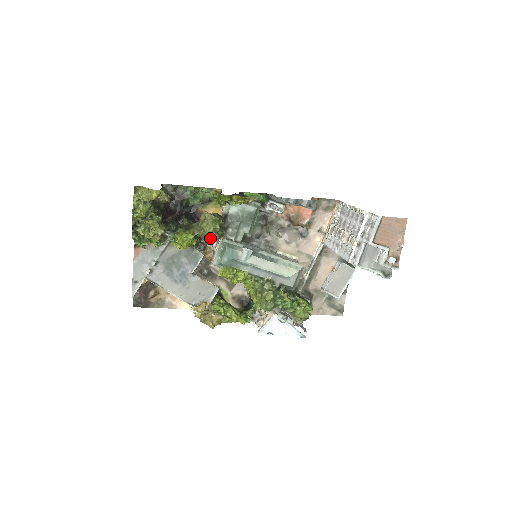
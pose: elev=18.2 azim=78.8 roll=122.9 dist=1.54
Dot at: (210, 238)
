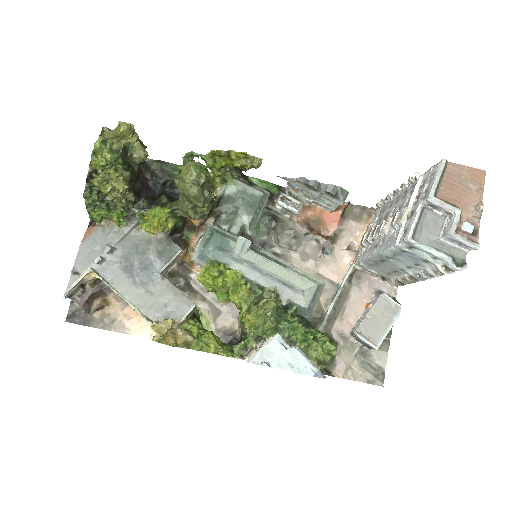
Dot at: (189, 189)
